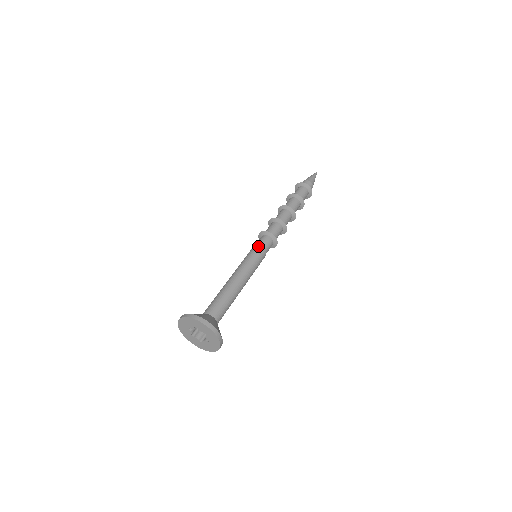
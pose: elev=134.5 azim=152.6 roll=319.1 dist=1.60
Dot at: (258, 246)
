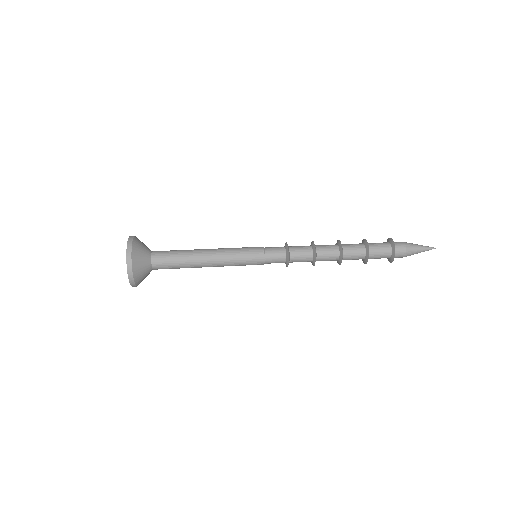
Dot at: (263, 247)
